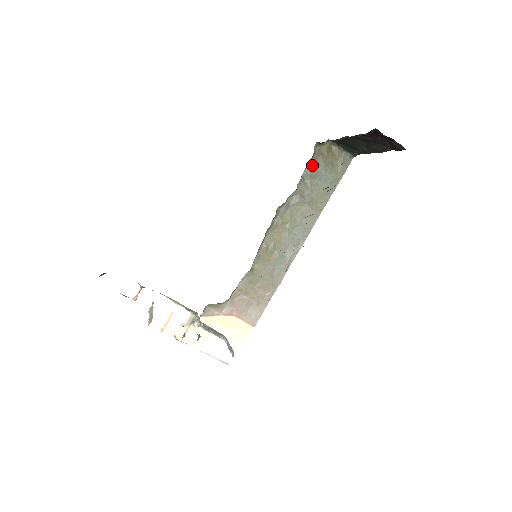
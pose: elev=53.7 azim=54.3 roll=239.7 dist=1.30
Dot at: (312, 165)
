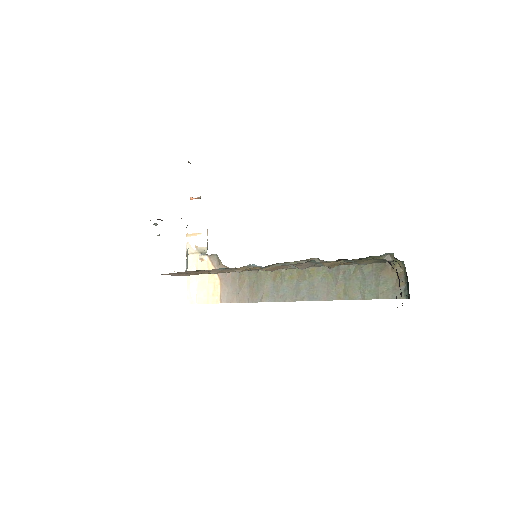
Dot at: (372, 264)
